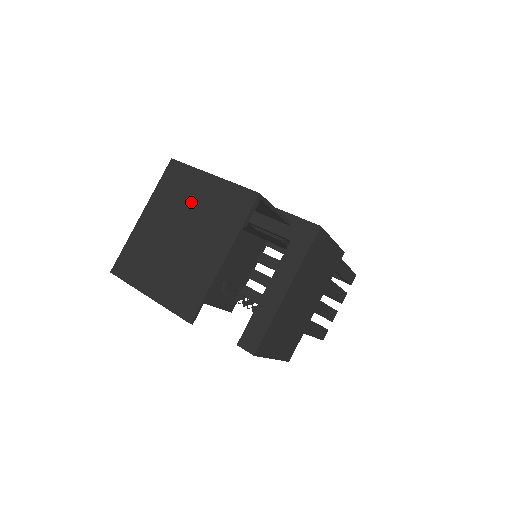
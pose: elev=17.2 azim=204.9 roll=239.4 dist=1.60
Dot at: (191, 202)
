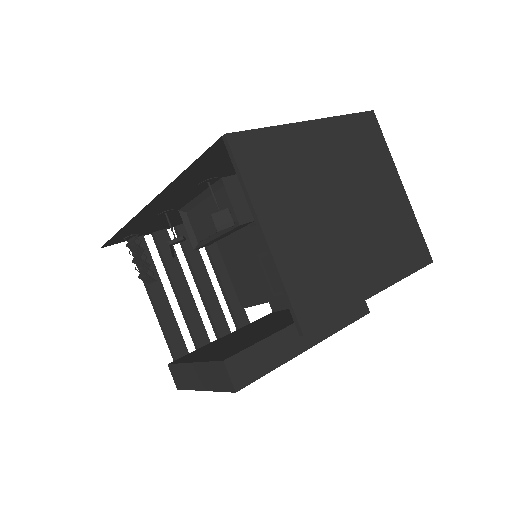
Dot at: (372, 185)
